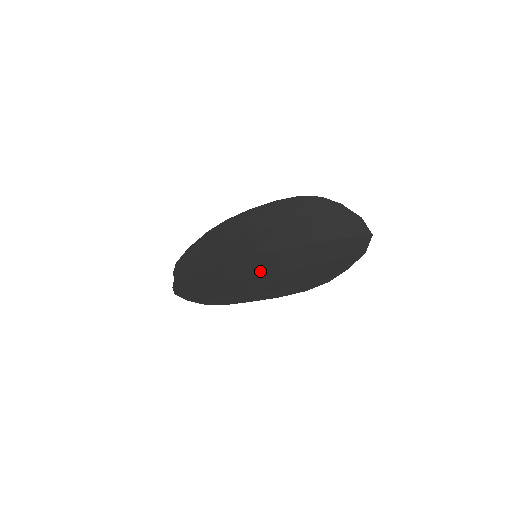
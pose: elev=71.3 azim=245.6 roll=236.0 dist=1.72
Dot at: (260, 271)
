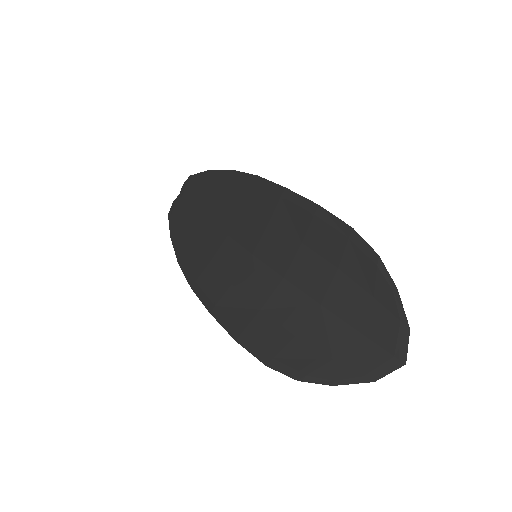
Dot at: (243, 284)
